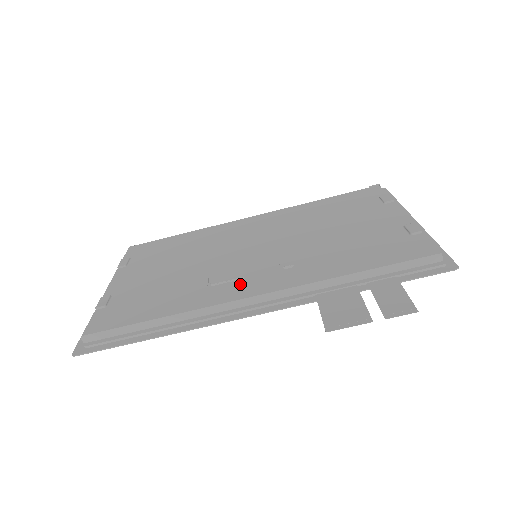
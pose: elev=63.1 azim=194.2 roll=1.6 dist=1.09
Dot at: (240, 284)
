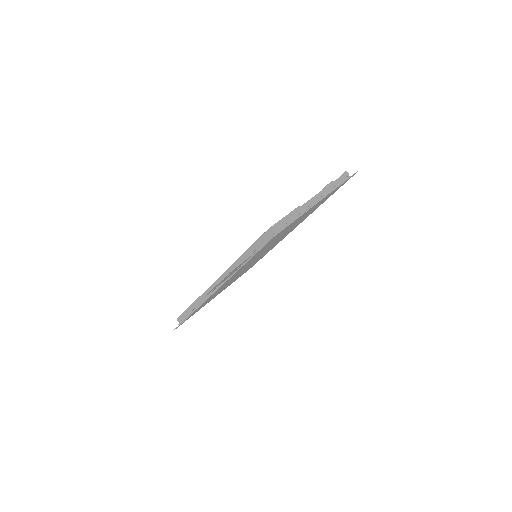
Dot at: occluded
